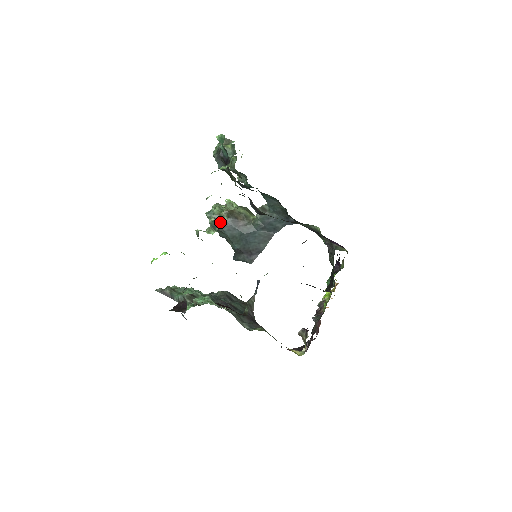
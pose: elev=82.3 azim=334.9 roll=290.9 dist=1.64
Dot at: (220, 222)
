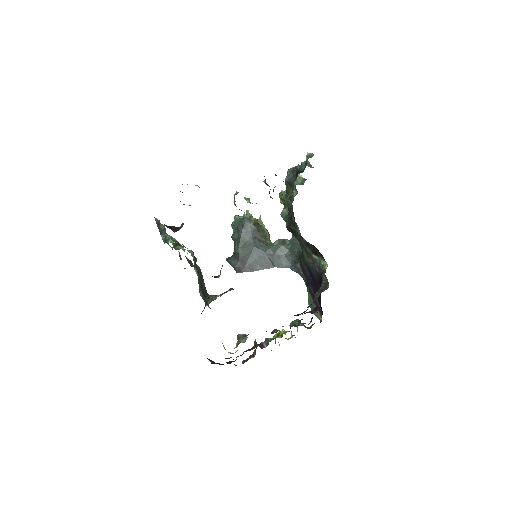
Dot at: (245, 222)
